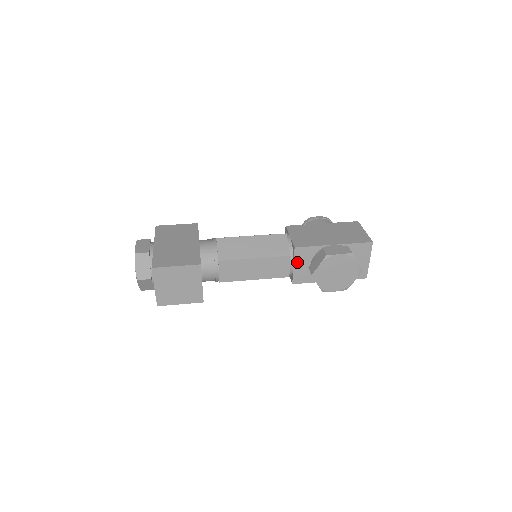
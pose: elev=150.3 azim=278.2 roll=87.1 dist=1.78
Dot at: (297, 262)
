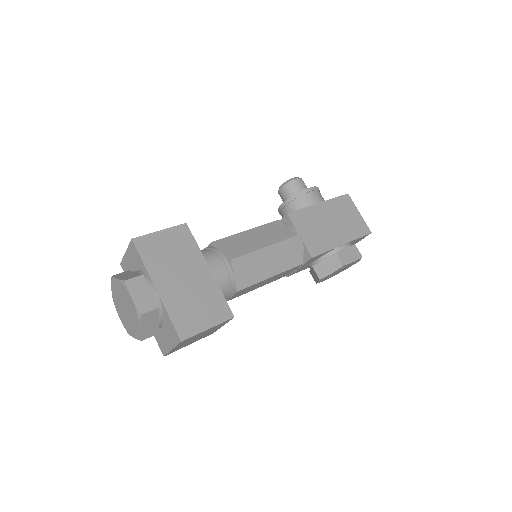
Dot at: (304, 264)
